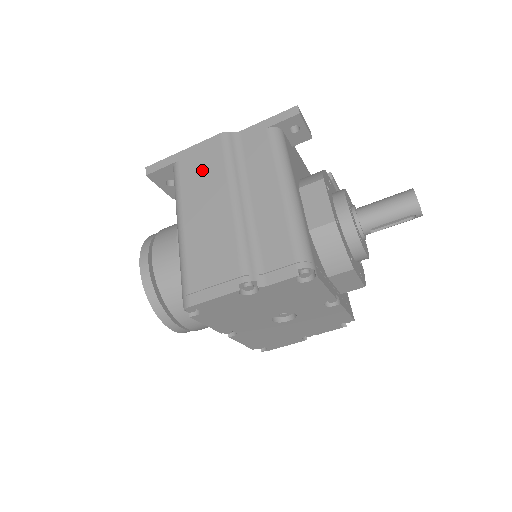
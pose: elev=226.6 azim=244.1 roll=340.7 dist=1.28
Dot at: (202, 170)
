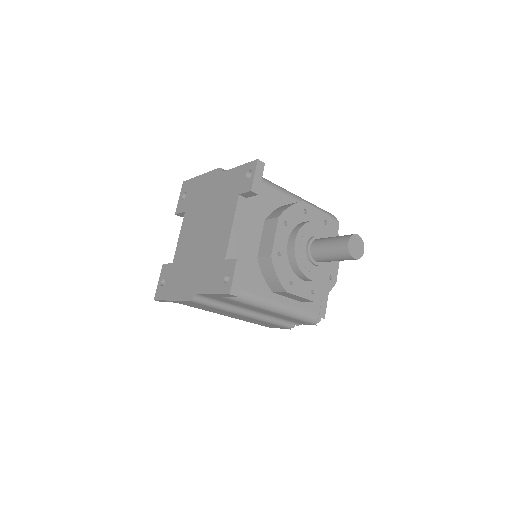
Dot at: occluded
